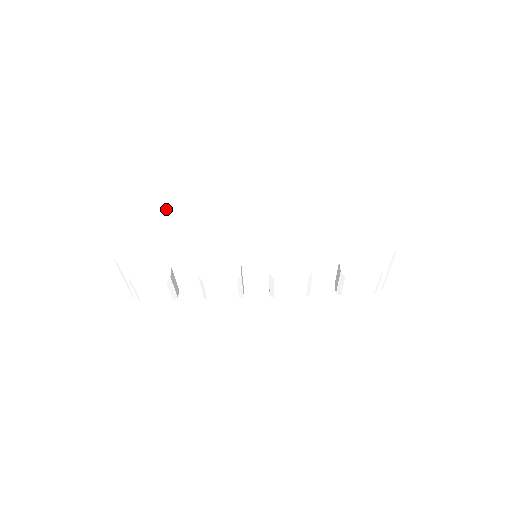
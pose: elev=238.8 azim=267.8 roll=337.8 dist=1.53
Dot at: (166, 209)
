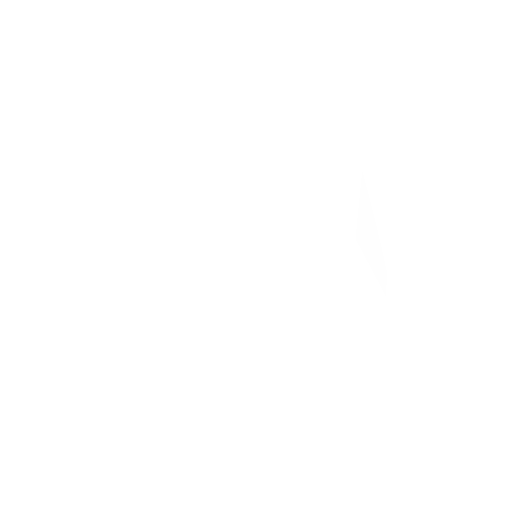
Dot at: (166, 296)
